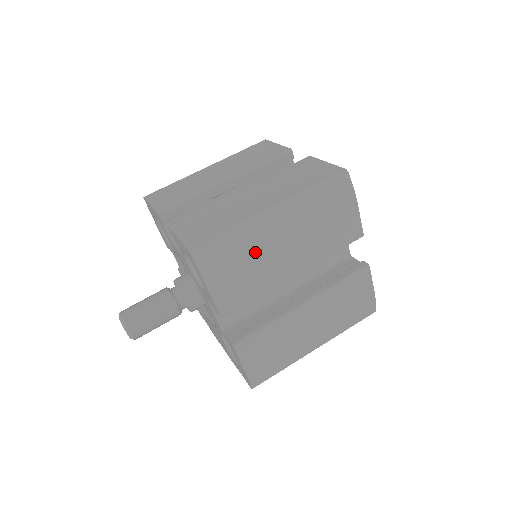
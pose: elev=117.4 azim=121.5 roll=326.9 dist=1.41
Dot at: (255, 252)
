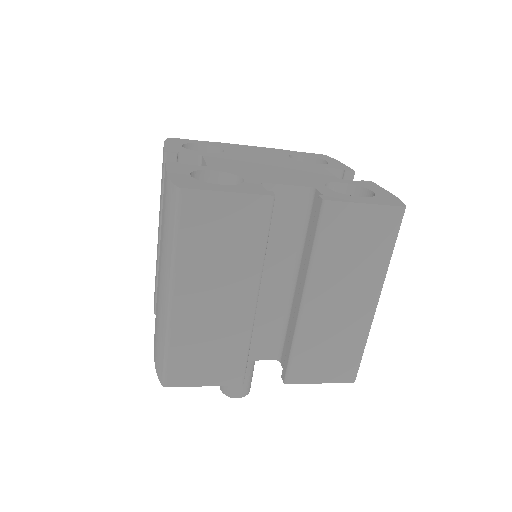
Dot at: occluded
